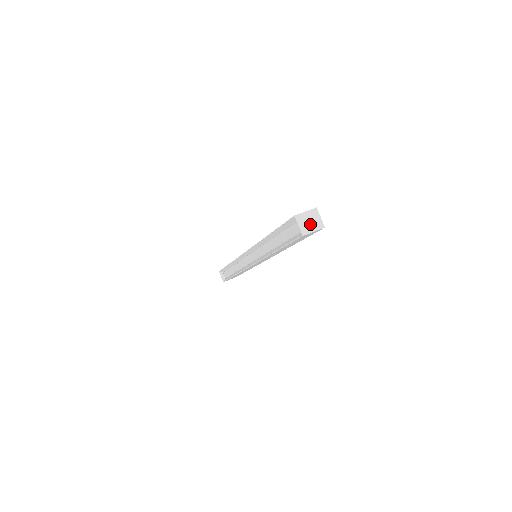
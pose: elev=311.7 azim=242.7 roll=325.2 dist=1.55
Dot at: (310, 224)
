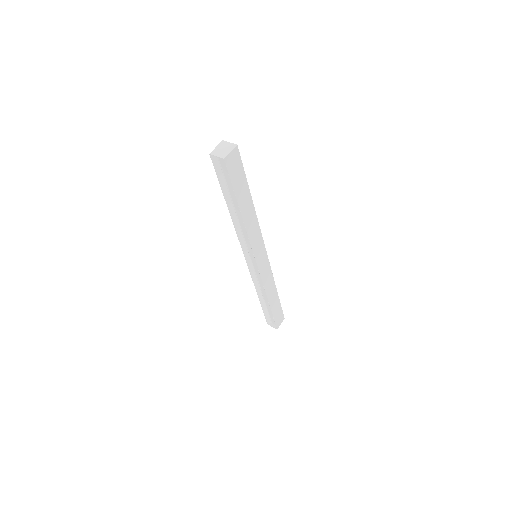
Dot at: (225, 150)
